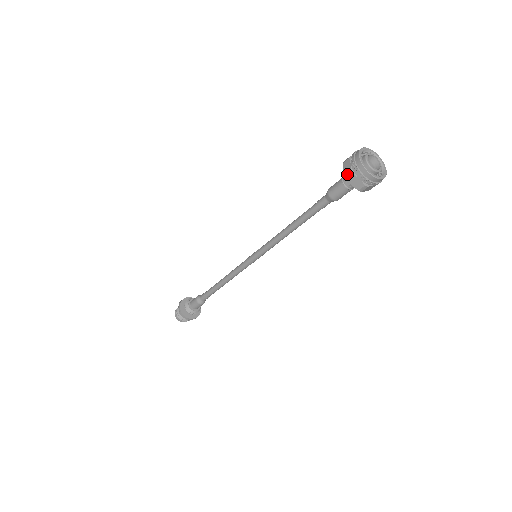
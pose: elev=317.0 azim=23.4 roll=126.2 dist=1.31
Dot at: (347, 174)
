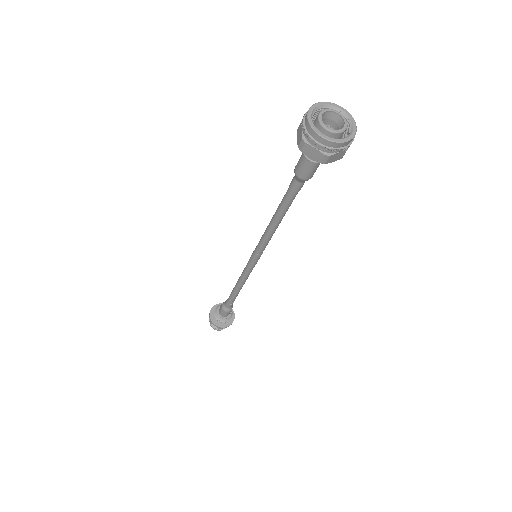
Dot at: (299, 144)
